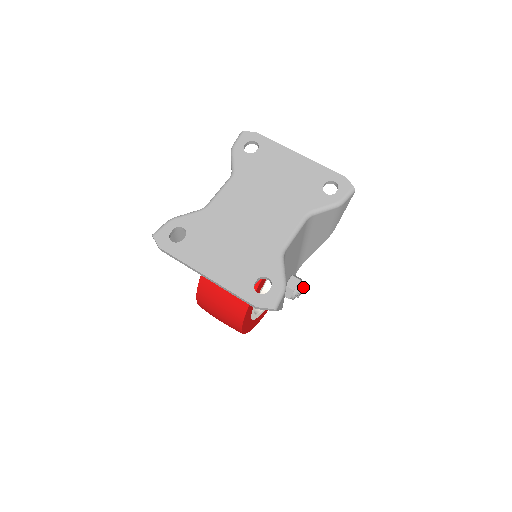
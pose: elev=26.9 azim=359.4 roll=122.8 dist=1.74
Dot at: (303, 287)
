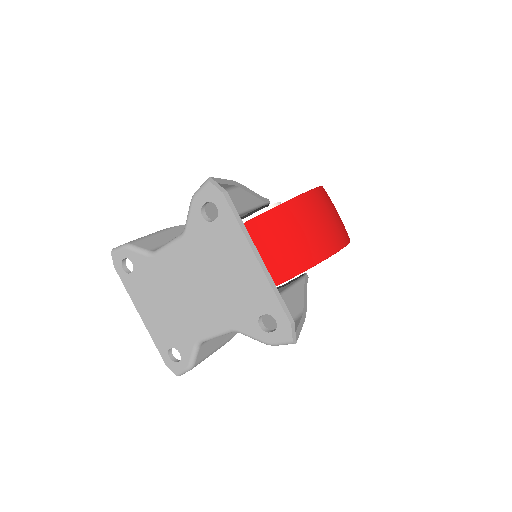
Dot at: occluded
